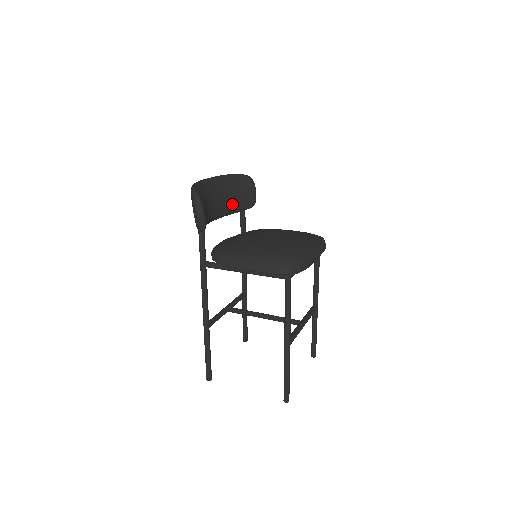
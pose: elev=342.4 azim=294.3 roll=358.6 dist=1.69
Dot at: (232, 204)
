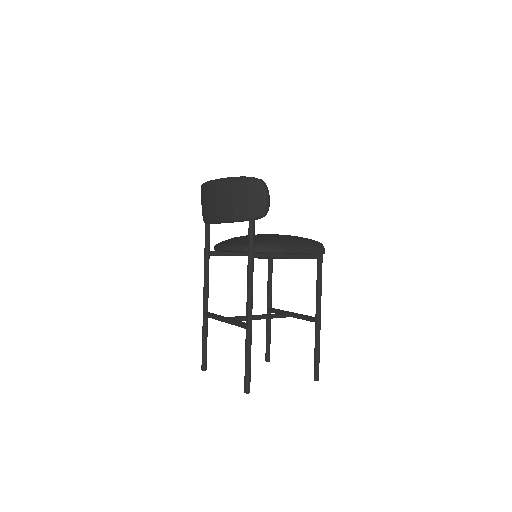
Dot at: occluded
